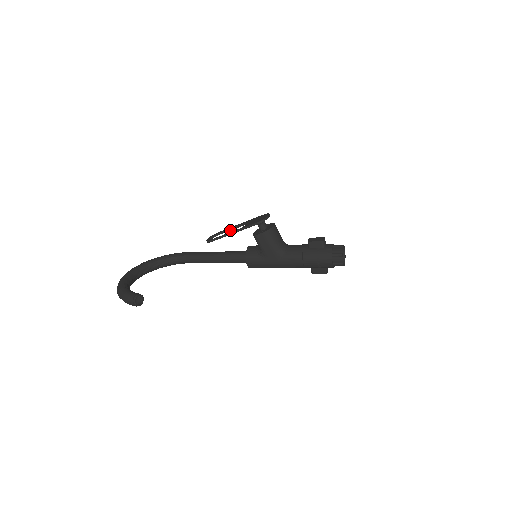
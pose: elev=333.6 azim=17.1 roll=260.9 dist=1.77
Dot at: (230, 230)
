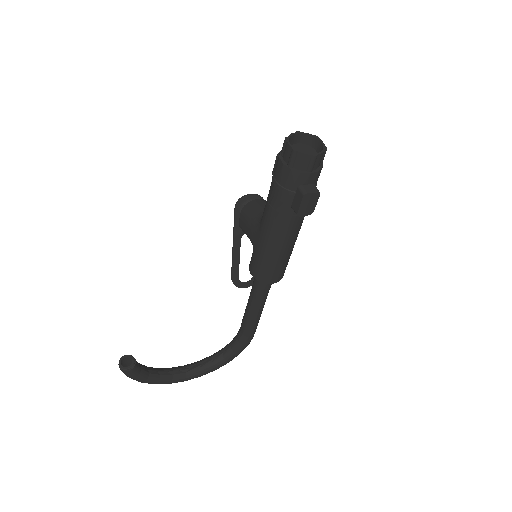
Dot at: occluded
